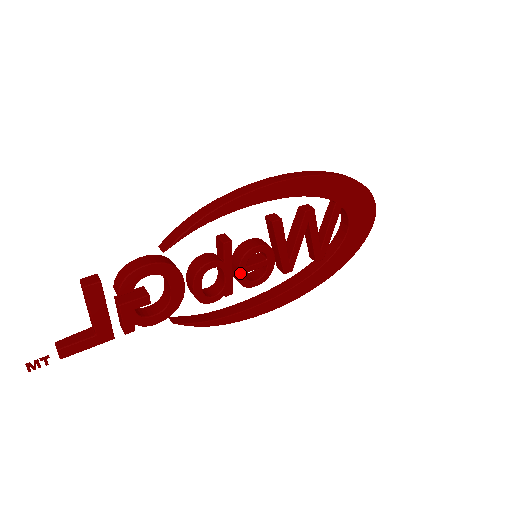
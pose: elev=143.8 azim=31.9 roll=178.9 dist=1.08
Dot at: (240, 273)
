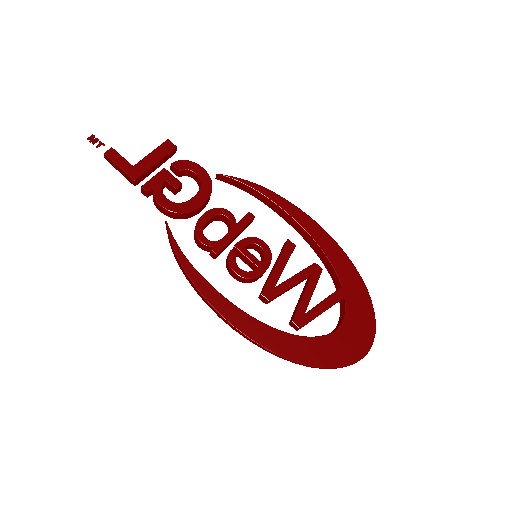
Dot at: (237, 246)
